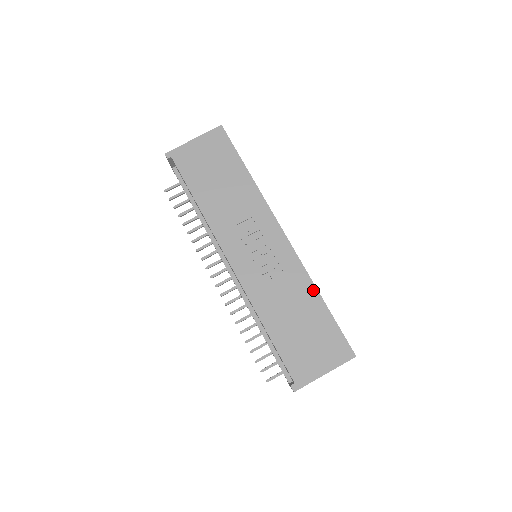
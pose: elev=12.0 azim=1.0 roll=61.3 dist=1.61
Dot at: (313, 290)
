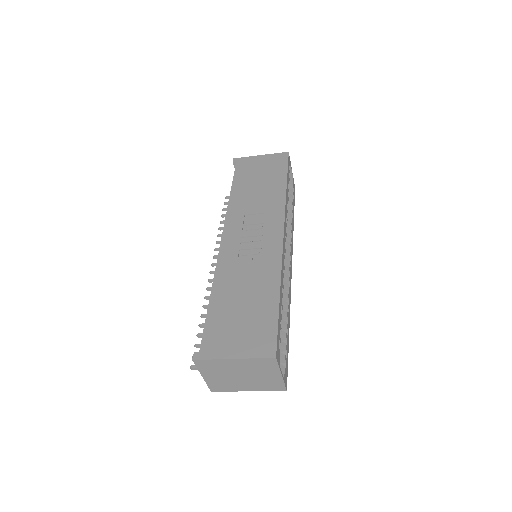
Dot at: (276, 283)
